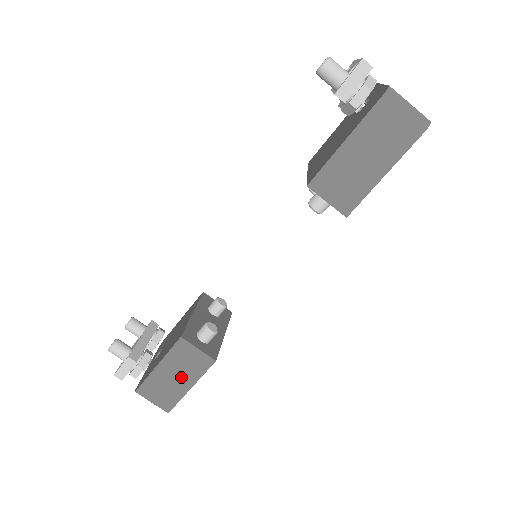
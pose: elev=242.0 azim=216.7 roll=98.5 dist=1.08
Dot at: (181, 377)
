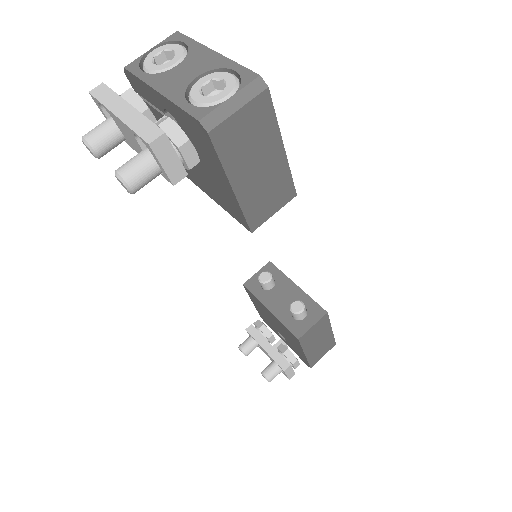
Dot at: (322, 337)
